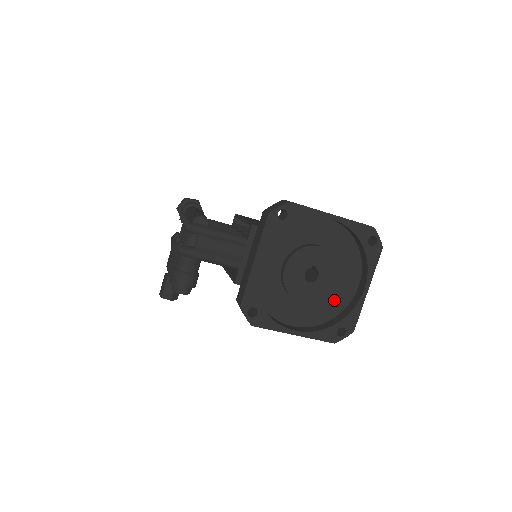
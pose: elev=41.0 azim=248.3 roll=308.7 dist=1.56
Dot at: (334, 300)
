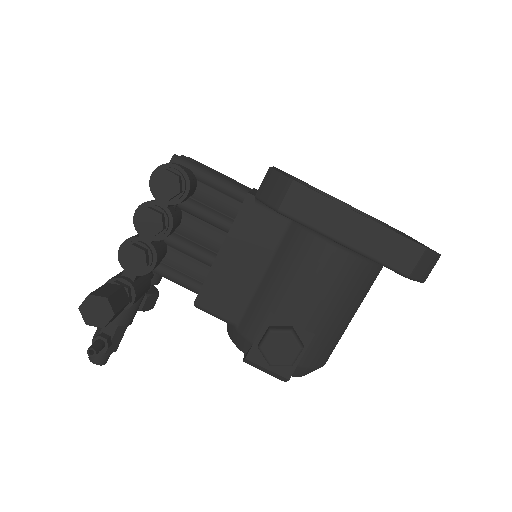
Dot at: occluded
